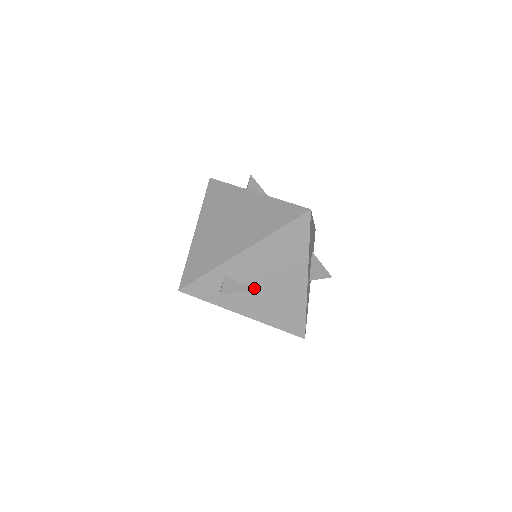
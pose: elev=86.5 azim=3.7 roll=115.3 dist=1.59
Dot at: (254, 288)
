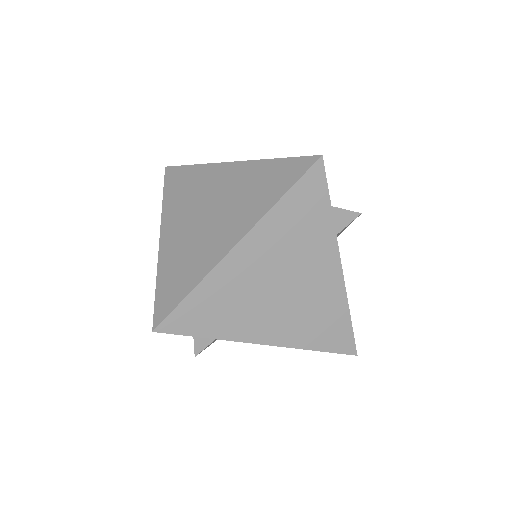
Dot at: occluded
